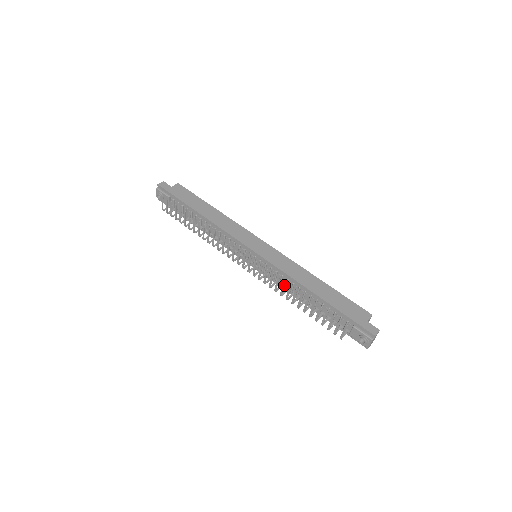
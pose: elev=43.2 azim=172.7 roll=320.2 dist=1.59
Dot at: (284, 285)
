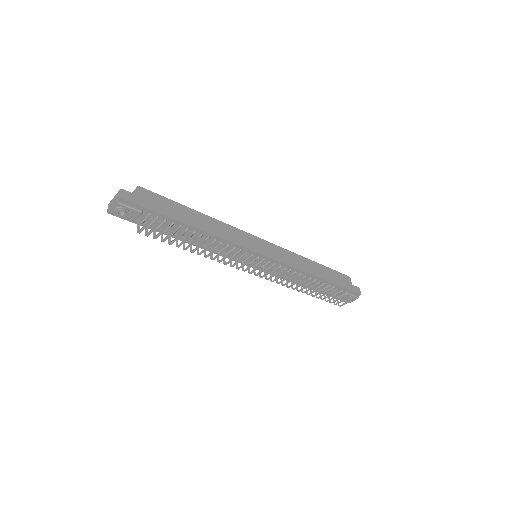
Dot at: (305, 282)
